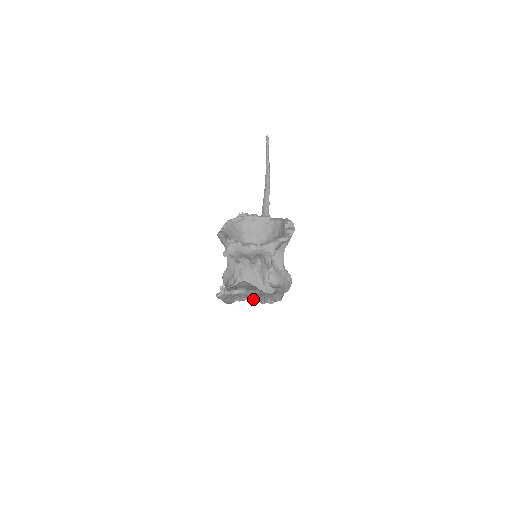
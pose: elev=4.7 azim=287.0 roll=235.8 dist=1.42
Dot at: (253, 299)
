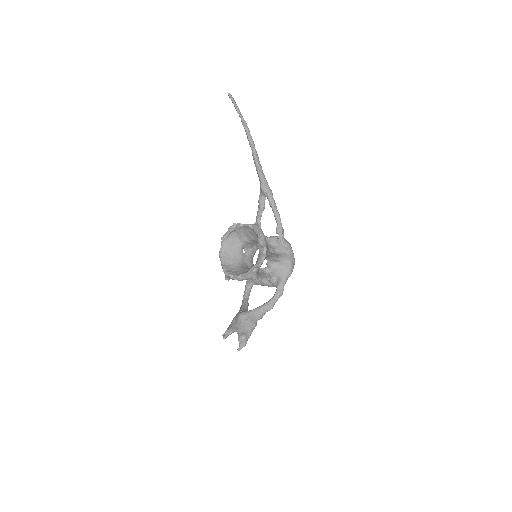
Dot at: (241, 346)
